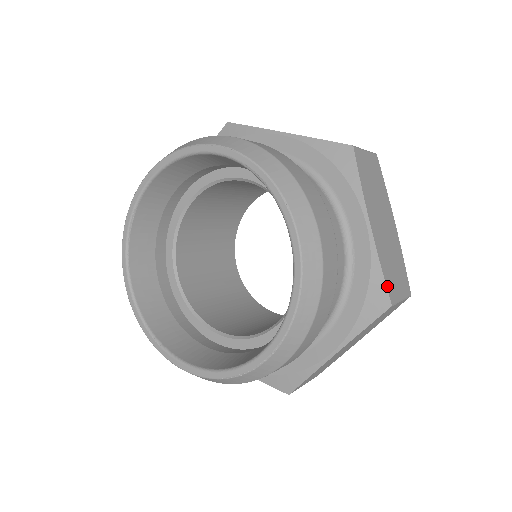
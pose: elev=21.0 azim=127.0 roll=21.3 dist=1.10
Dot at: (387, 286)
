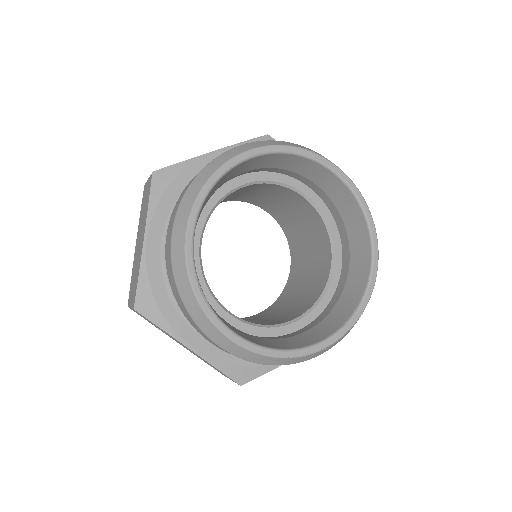
Dot at: occluded
